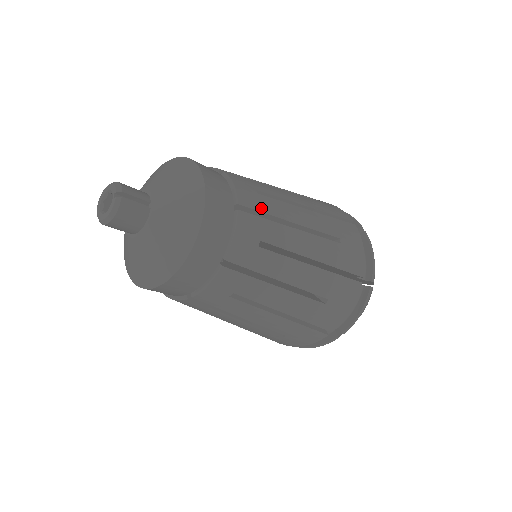
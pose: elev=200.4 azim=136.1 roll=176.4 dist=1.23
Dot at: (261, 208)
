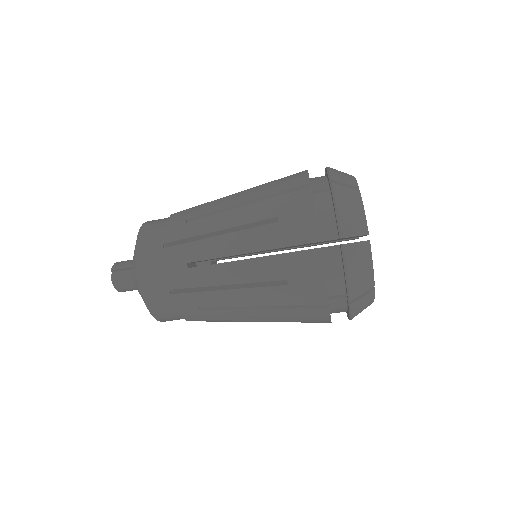
Dot at: (185, 235)
